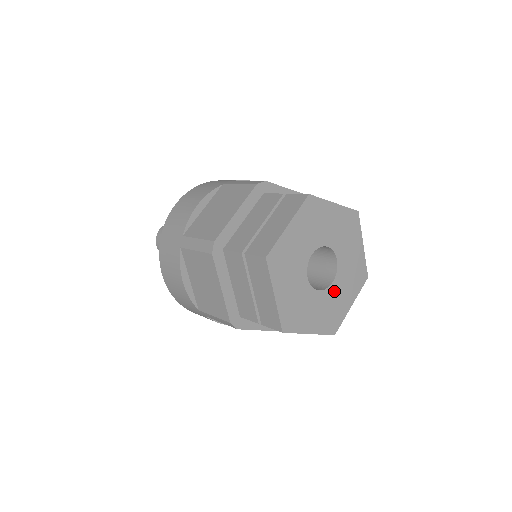
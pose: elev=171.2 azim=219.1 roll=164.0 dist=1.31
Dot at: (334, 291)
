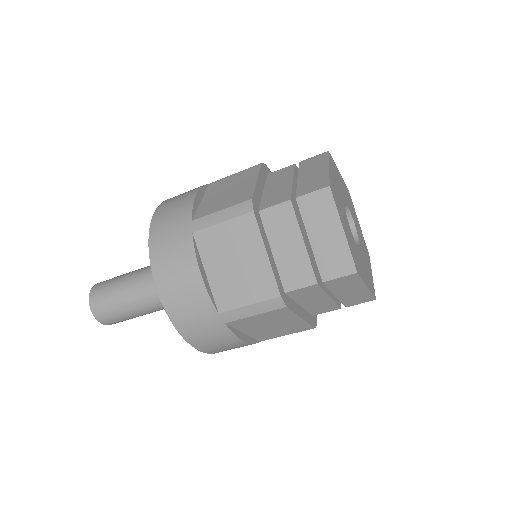
Dot at: (357, 251)
